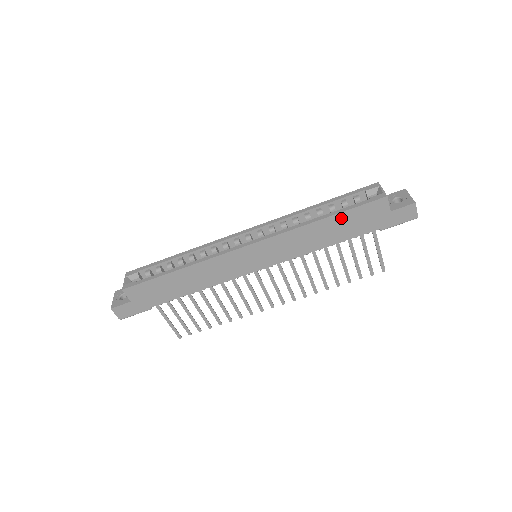
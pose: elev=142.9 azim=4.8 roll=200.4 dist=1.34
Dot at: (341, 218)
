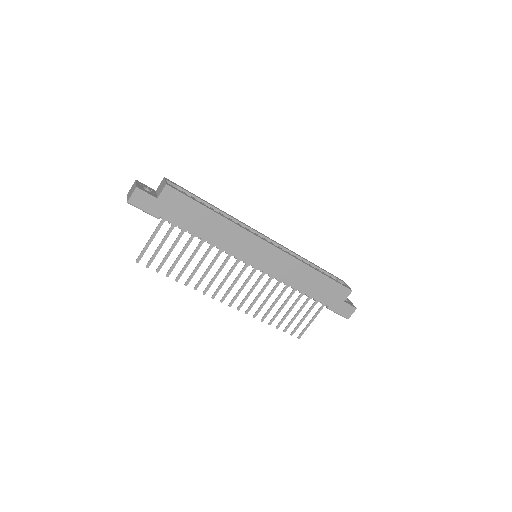
Dot at: (324, 280)
